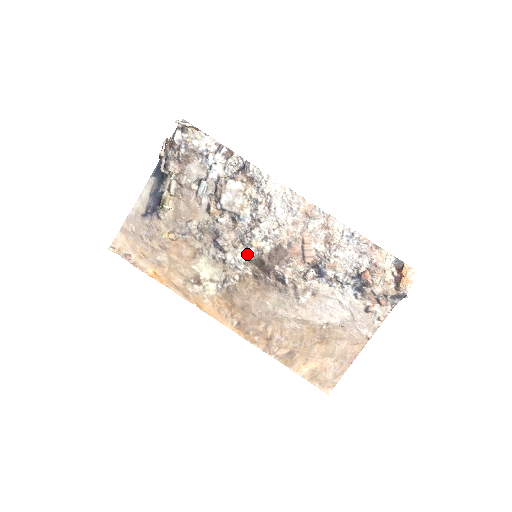
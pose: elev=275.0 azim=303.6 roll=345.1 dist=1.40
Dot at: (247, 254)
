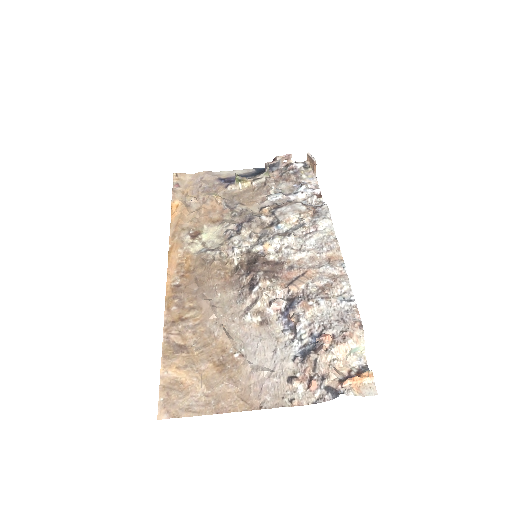
Dot at: (252, 248)
